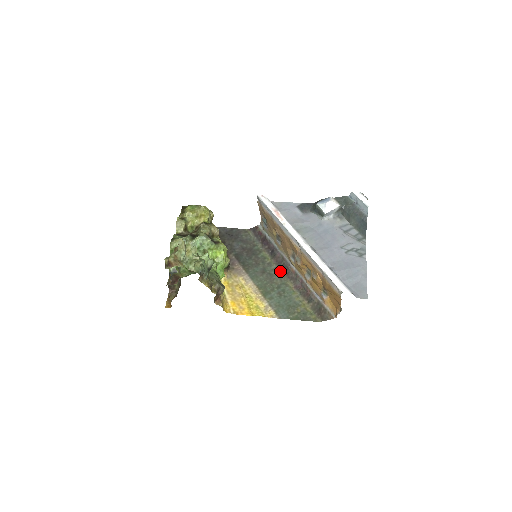
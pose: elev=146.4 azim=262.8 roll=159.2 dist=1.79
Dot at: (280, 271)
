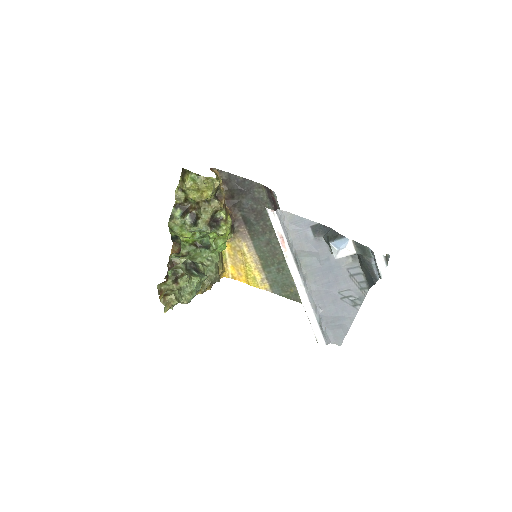
Dot at: occluded
